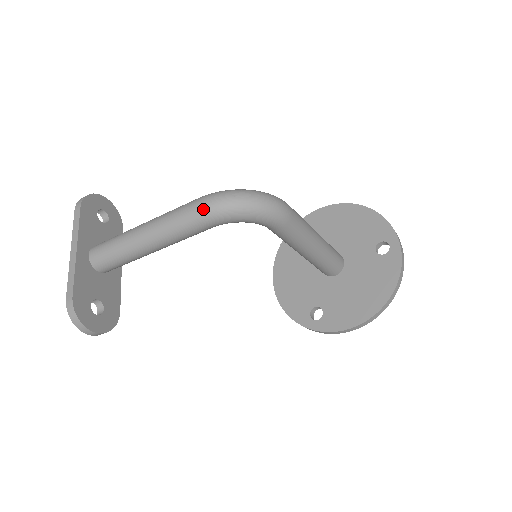
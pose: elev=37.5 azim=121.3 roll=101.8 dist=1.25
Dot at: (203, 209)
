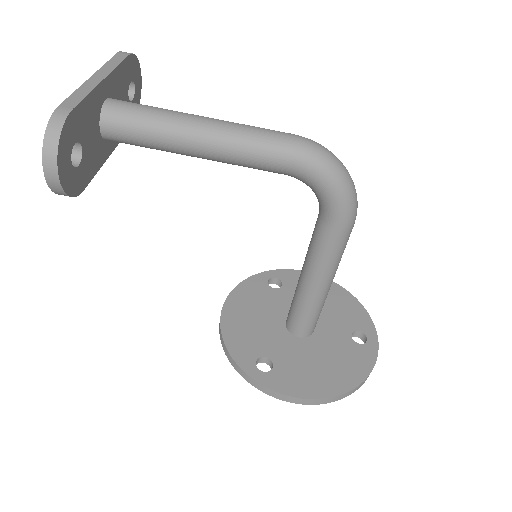
Dot at: (301, 143)
